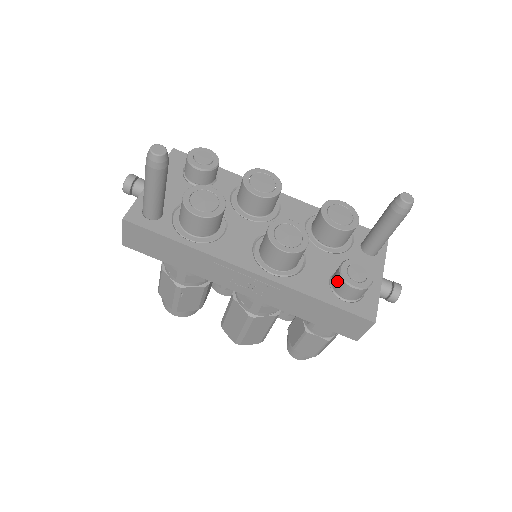
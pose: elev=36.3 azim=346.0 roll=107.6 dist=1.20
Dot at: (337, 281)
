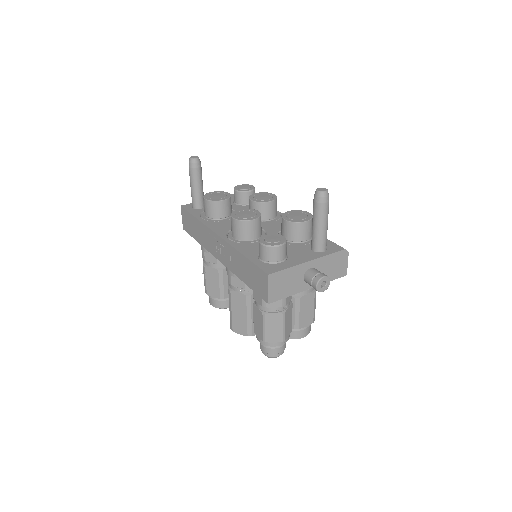
Dot at: occluded
